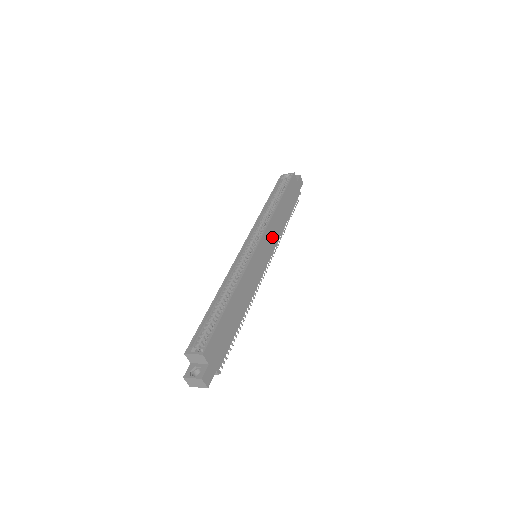
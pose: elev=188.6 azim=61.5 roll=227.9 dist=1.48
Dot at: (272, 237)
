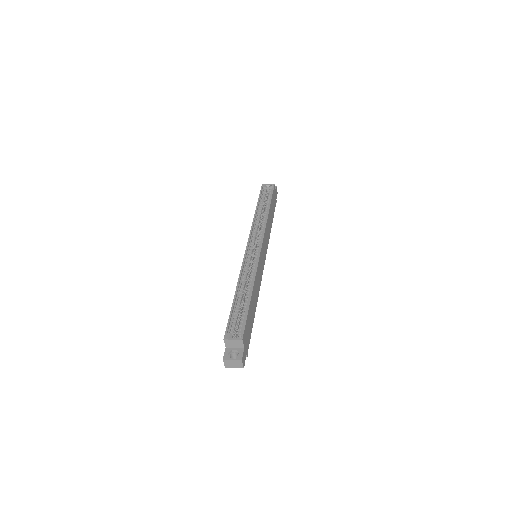
Dot at: (266, 240)
